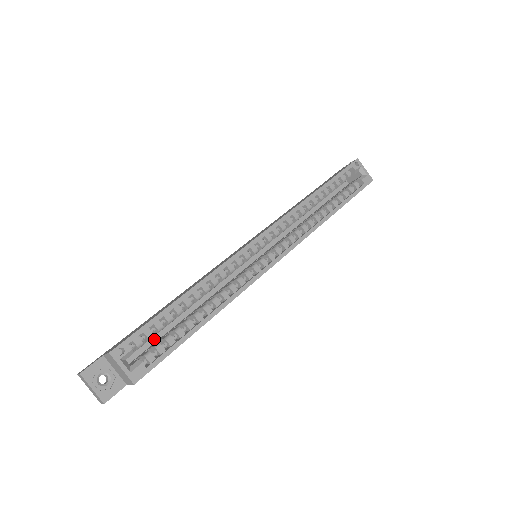
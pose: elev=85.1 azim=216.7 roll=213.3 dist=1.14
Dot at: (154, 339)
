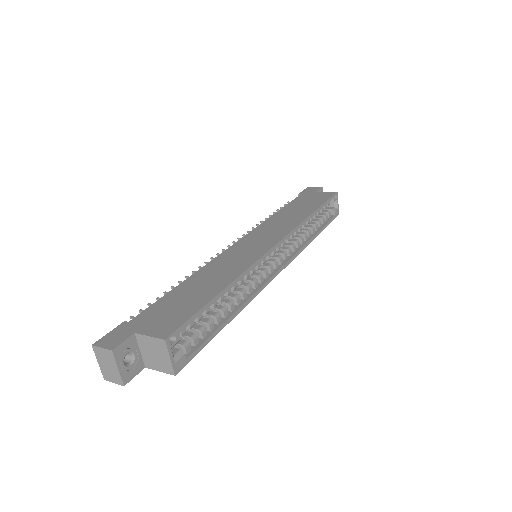
Dot at: occluded
